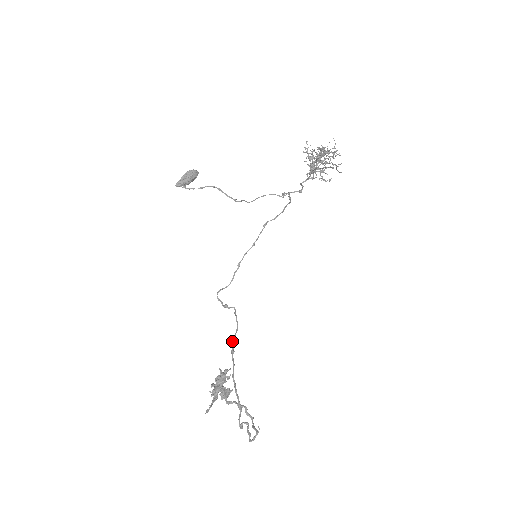
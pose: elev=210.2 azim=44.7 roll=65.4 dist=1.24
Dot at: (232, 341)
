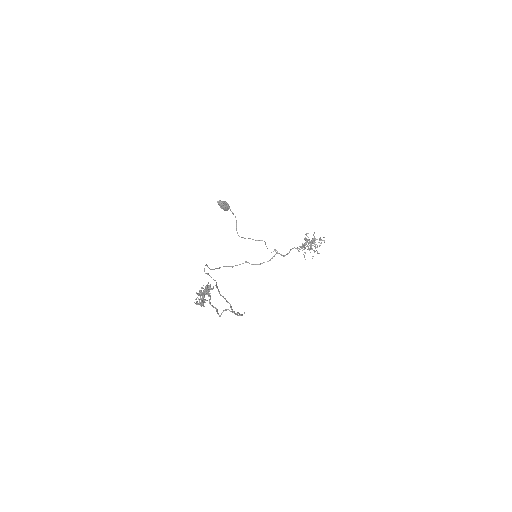
Dot at: (216, 284)
